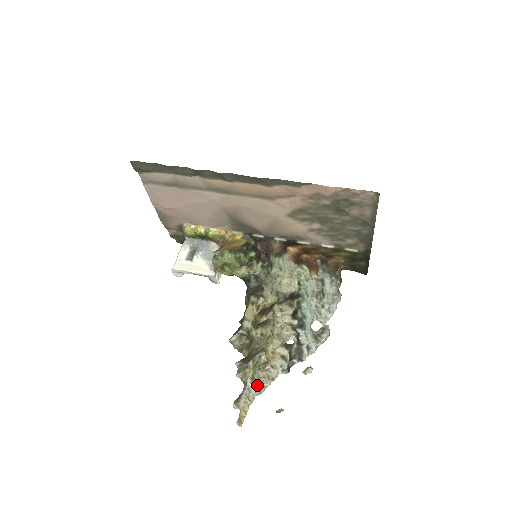
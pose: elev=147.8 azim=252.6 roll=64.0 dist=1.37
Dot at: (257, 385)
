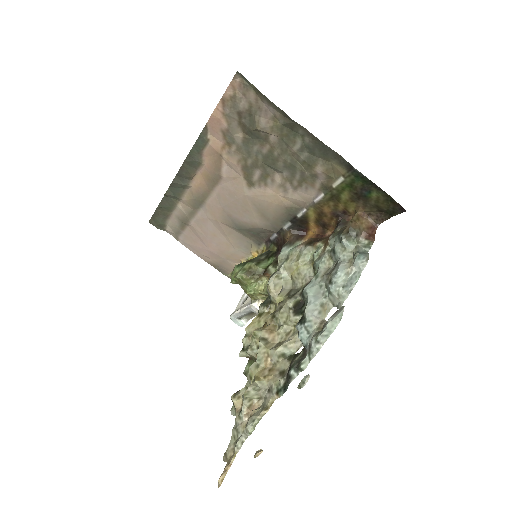
Dot at: (245, 420)
